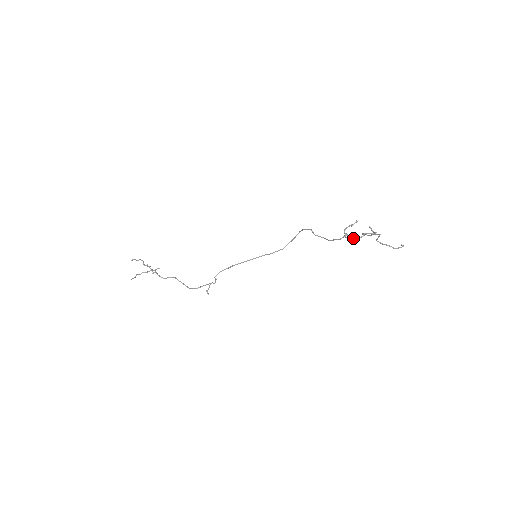
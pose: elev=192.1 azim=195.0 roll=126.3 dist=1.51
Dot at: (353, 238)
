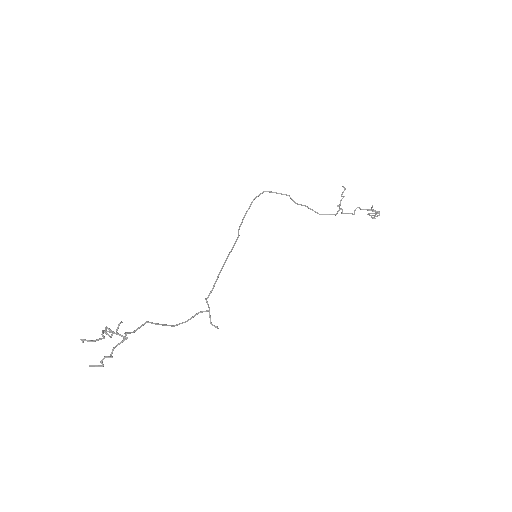
Dot at: occluded
